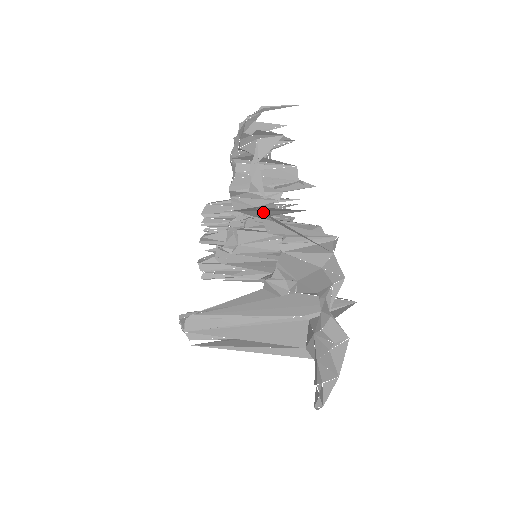
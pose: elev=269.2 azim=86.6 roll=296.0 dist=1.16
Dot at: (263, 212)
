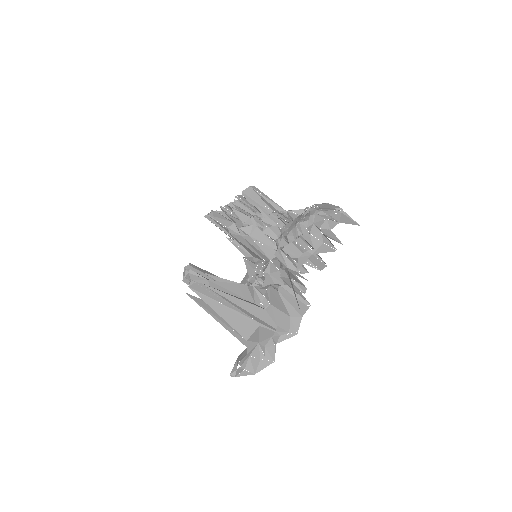
Dot at: occluded
